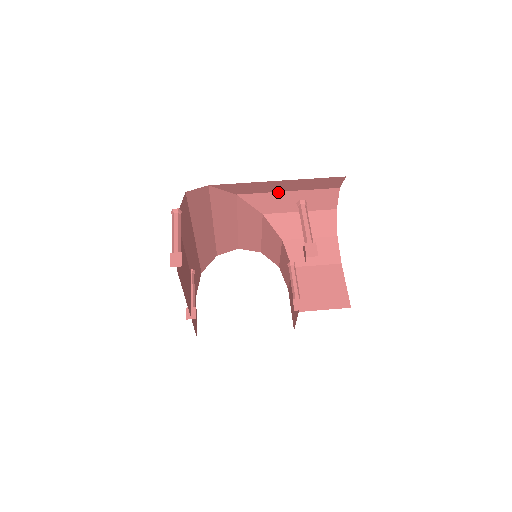
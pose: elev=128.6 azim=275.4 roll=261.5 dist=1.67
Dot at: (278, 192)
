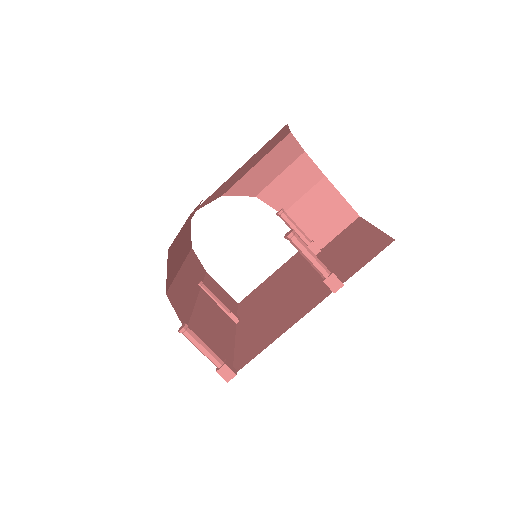
Dot at: (228, 179)
